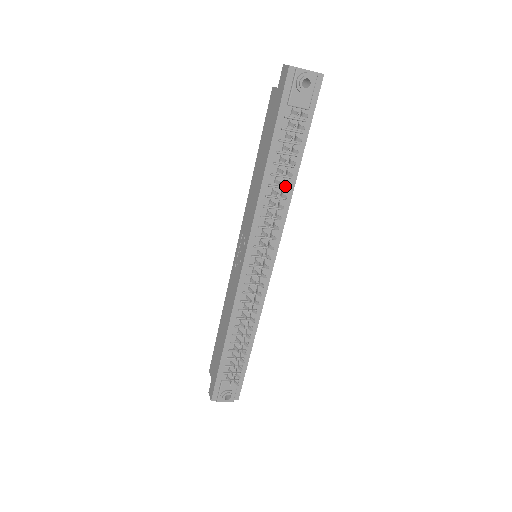
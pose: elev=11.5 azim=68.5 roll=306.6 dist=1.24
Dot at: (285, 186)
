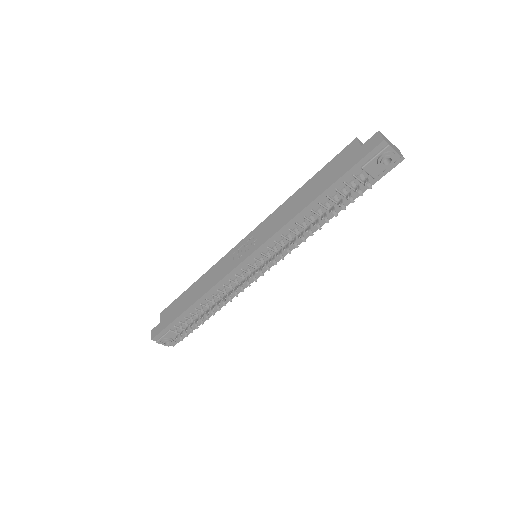
Dot at: (317, 226)
